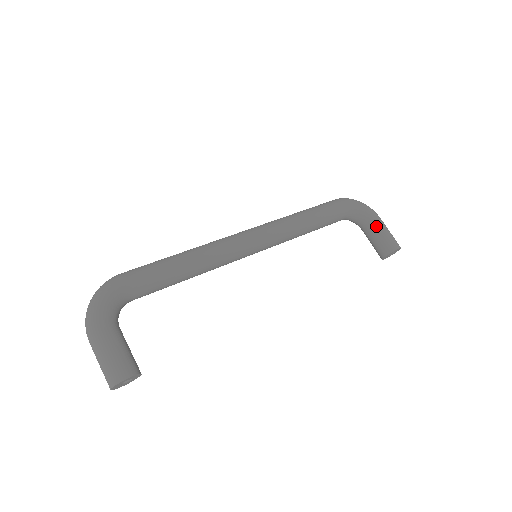
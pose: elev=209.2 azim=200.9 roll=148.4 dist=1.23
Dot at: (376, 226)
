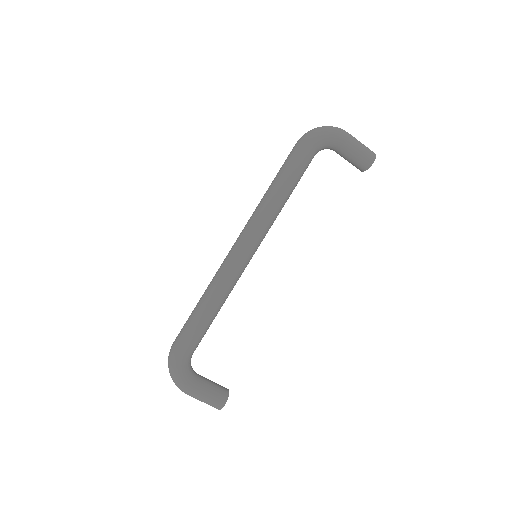
Dot at: (347, 150)
